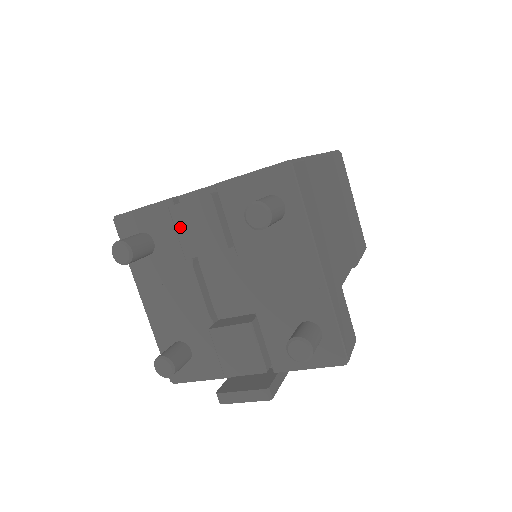
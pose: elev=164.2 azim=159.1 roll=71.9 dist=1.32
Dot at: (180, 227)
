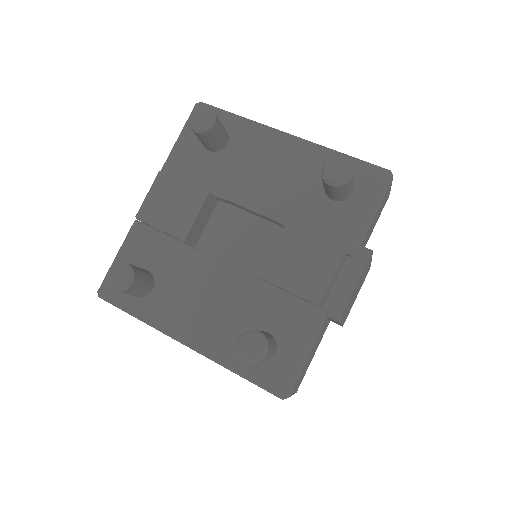
Dot at: (158, 221)
